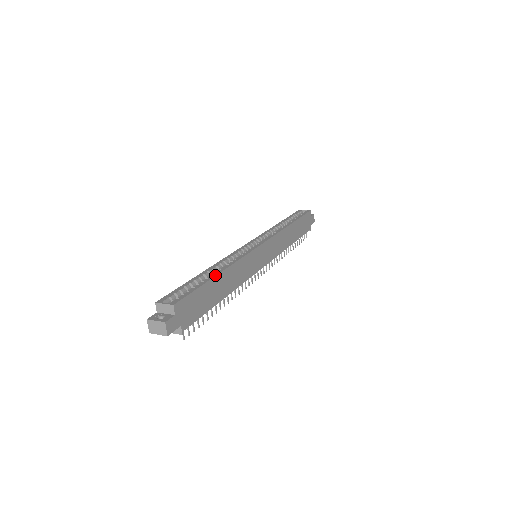
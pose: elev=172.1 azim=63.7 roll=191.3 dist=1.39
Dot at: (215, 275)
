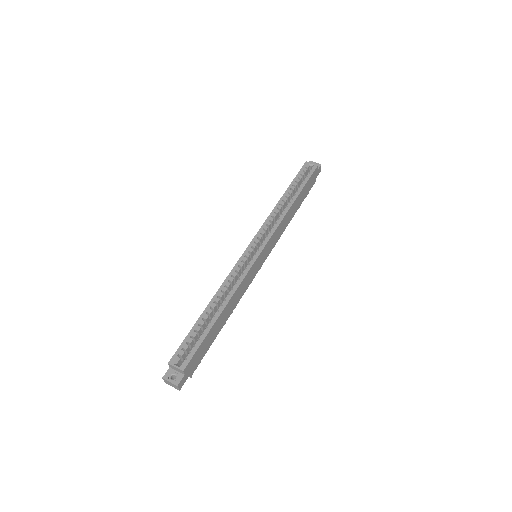
Dot at: (217, 317)
